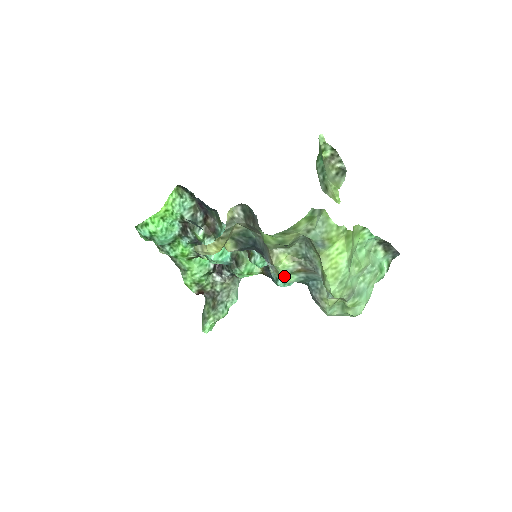
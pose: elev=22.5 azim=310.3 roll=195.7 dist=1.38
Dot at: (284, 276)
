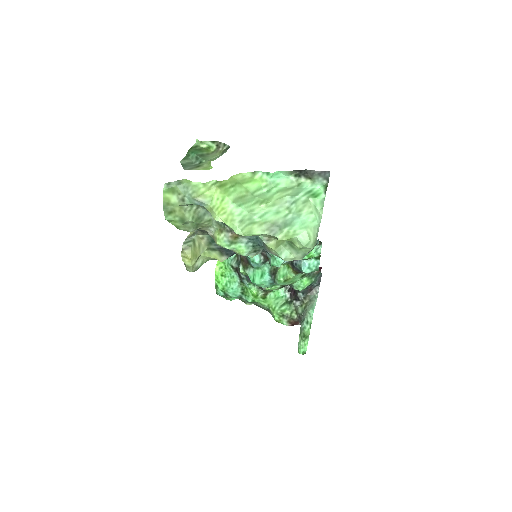
Dot at: (235, 250)
